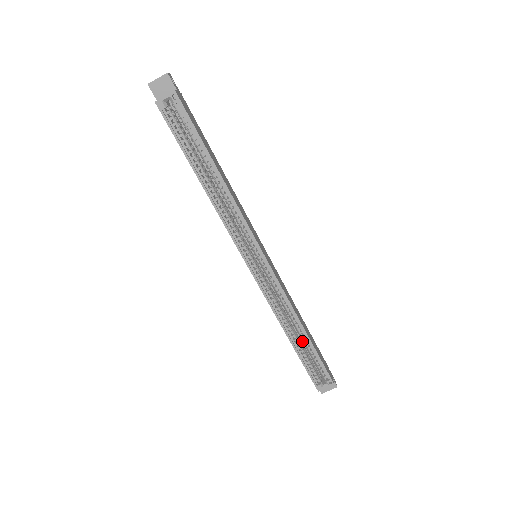
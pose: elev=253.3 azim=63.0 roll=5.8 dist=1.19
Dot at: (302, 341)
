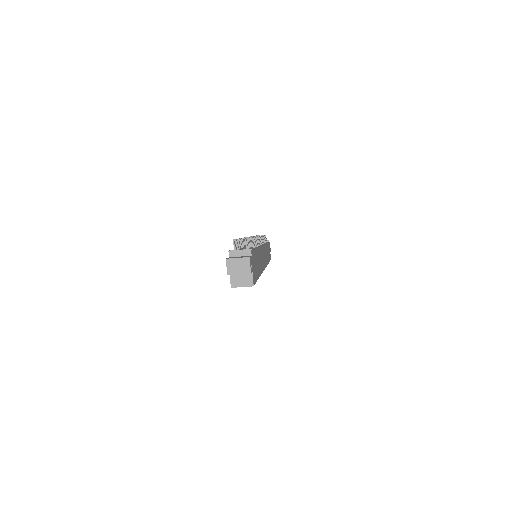
Dot at: occluded
